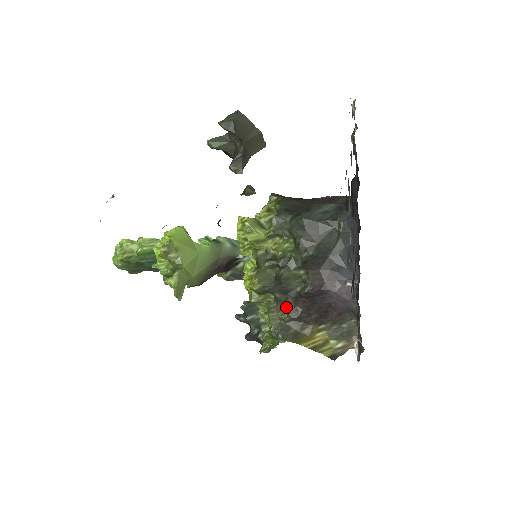
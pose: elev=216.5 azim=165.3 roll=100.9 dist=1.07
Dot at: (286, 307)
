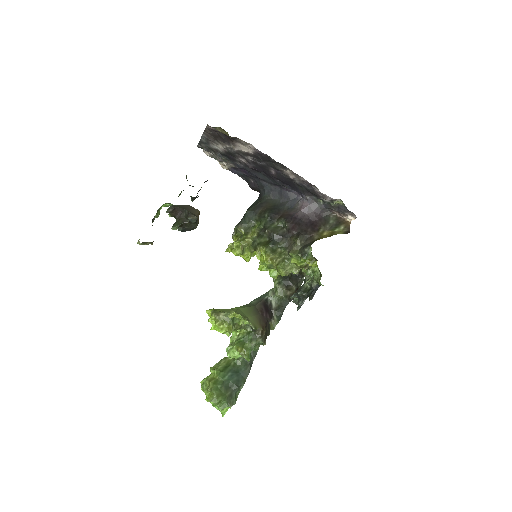
Dot at: (292, 242)
